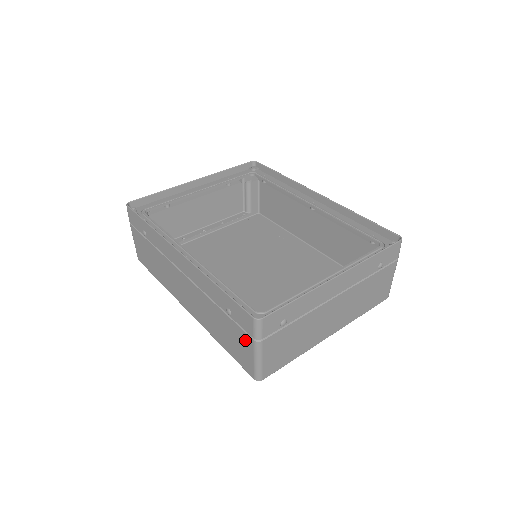
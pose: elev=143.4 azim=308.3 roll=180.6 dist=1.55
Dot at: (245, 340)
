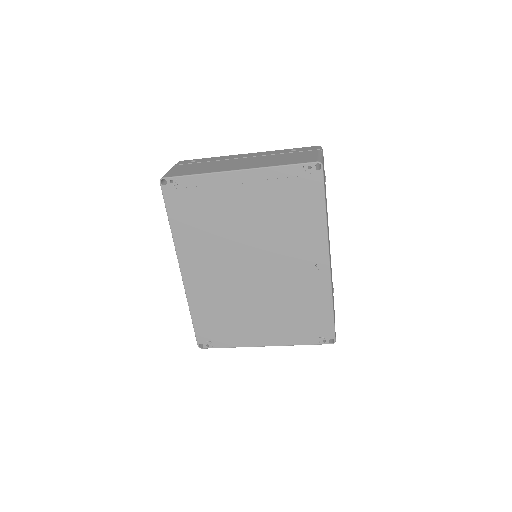
Dot at: occluded
